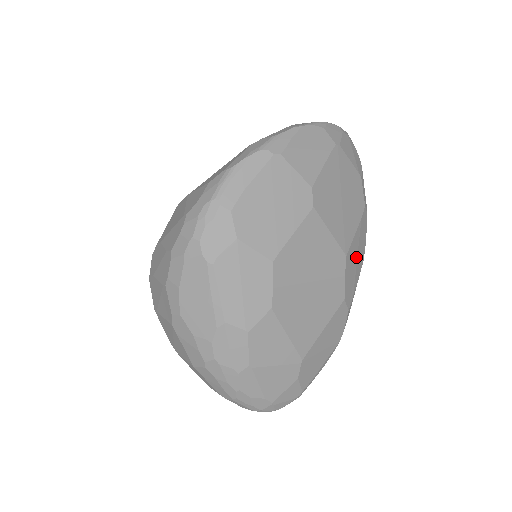
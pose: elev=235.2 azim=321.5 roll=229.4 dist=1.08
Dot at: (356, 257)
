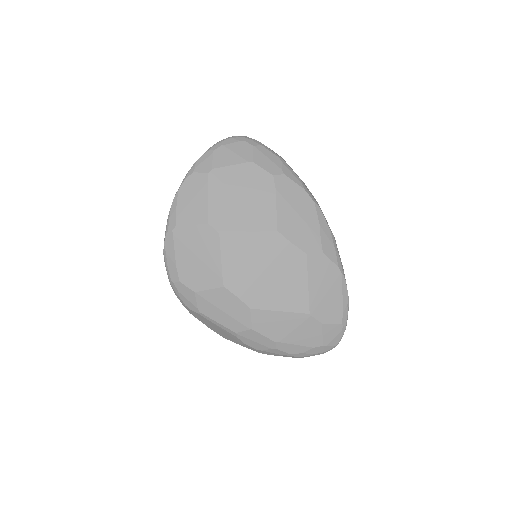
Dot at: (296, 215)
